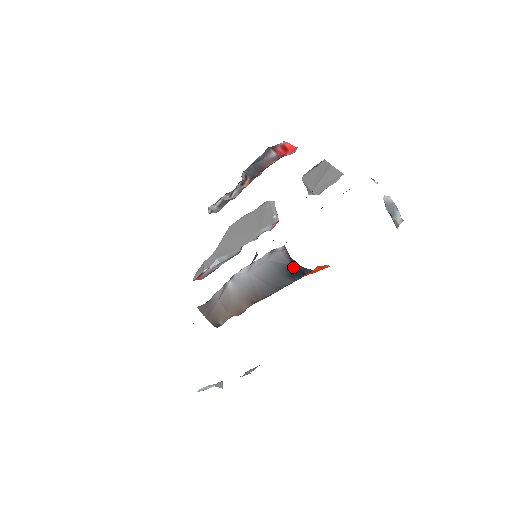
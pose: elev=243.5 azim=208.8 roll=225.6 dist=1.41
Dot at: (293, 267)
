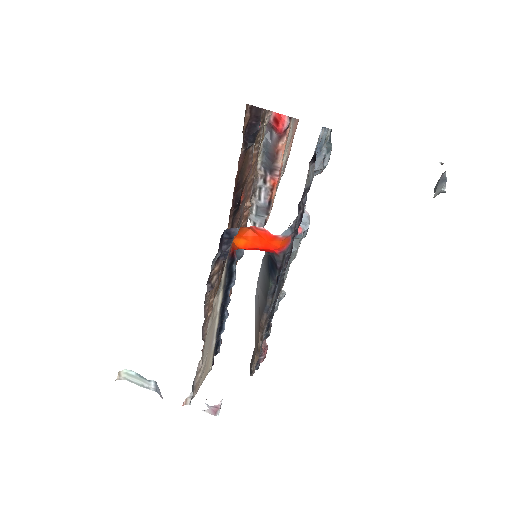
Dot at: (269, 258)
